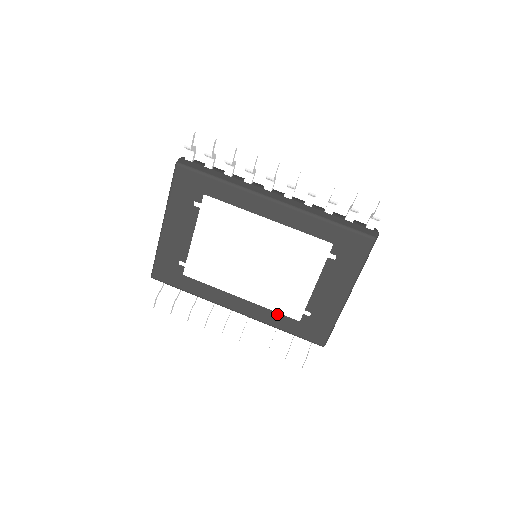
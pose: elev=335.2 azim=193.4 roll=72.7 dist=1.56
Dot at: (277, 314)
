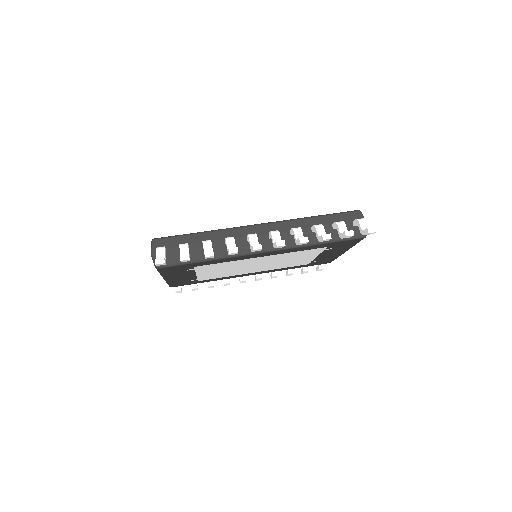
Dot at: occluded
